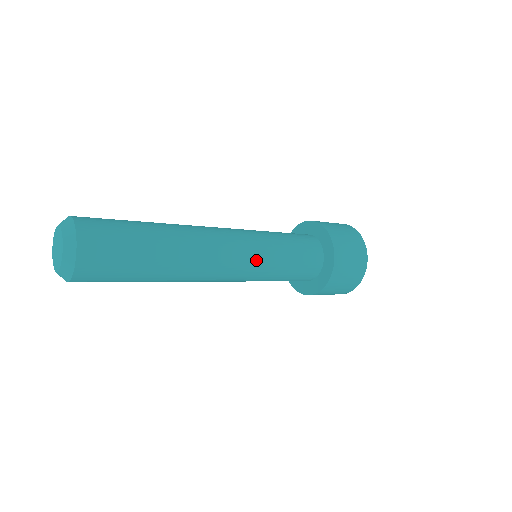
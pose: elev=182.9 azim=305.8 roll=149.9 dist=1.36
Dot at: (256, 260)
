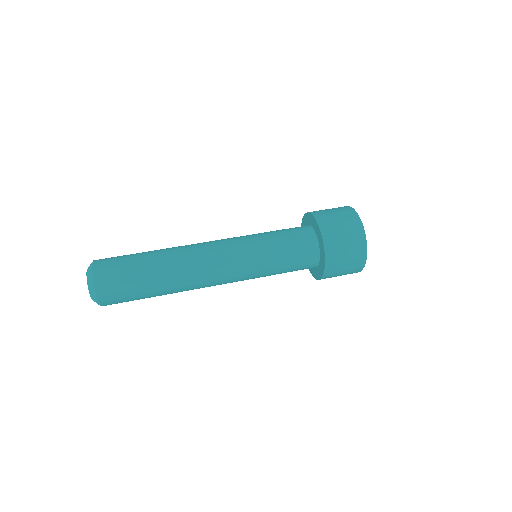
Dot at: (246, 272)
